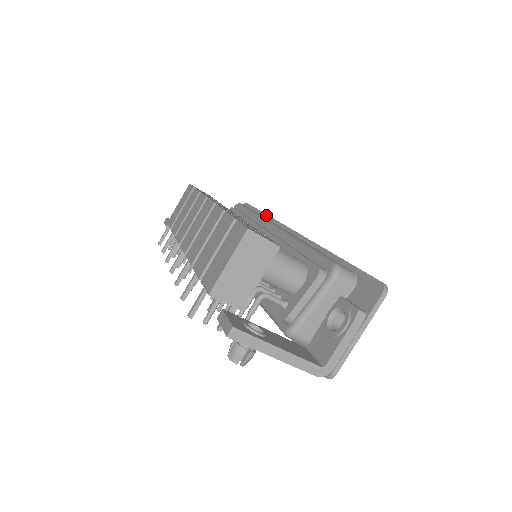
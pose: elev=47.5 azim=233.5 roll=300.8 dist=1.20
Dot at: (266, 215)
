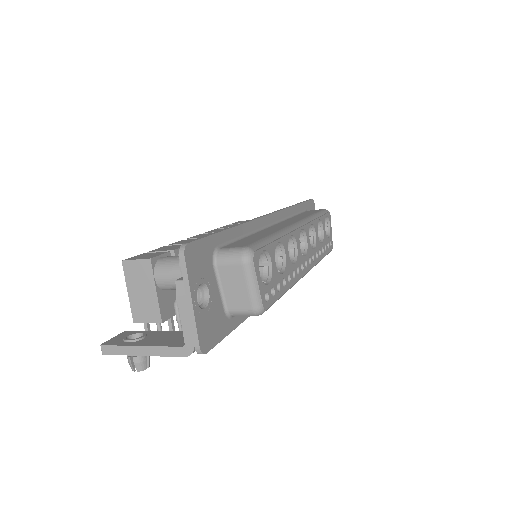
Dot at: occluded
